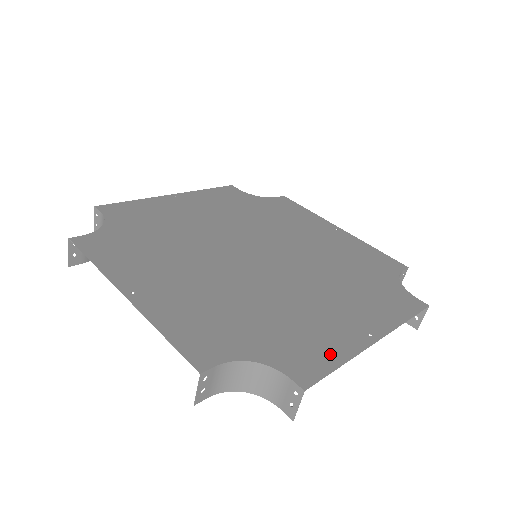
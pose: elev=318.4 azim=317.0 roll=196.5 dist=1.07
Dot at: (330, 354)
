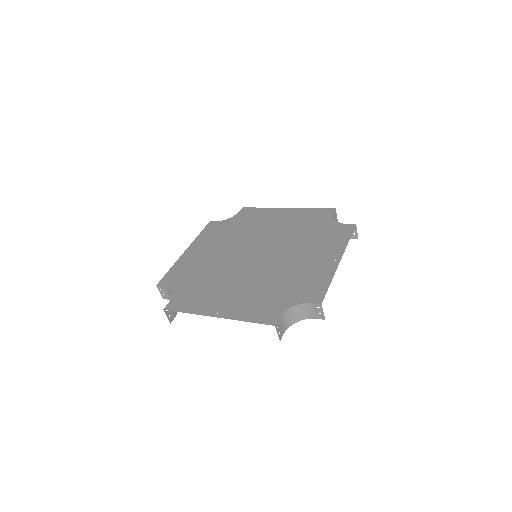
Dot at: (323, 281)
